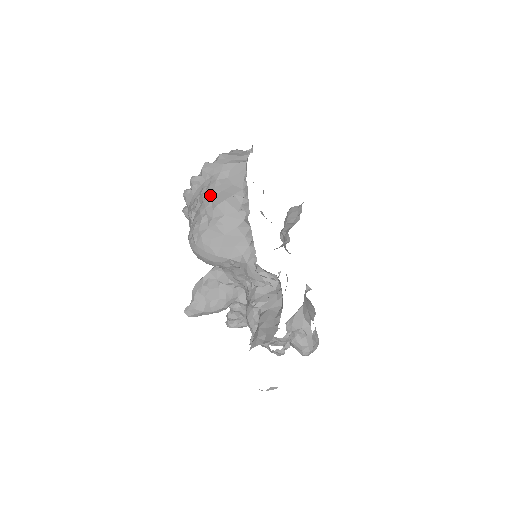
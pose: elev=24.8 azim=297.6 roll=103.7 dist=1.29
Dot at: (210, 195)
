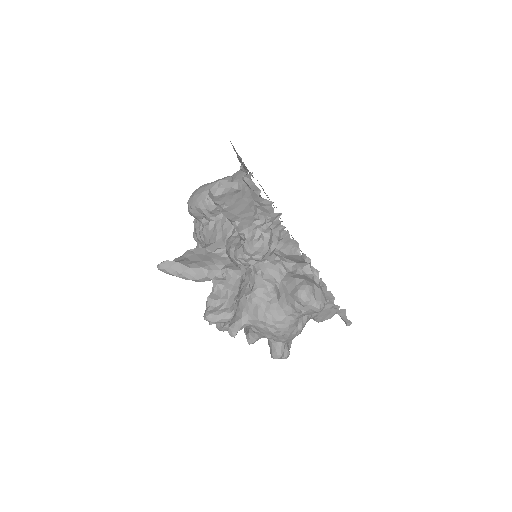
Dot at: occluded
